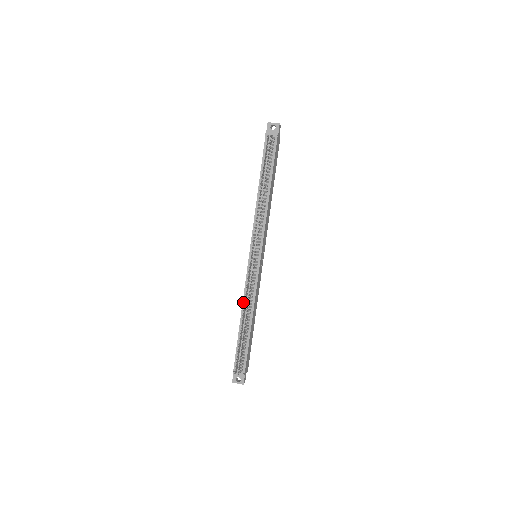
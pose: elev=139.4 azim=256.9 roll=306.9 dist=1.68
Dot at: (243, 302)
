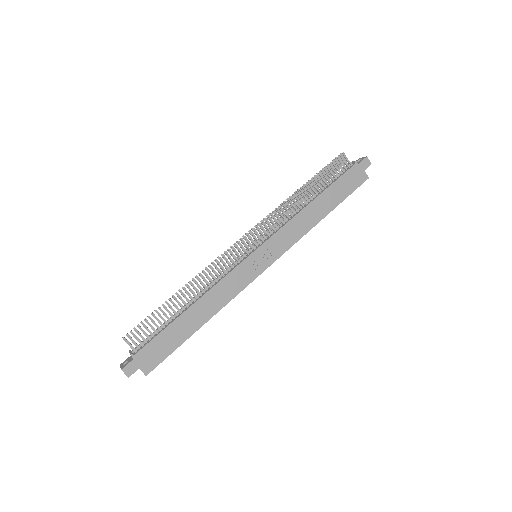
Dot at: occluded
